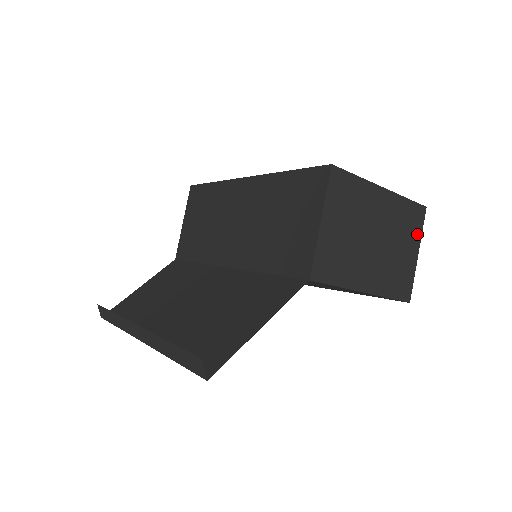
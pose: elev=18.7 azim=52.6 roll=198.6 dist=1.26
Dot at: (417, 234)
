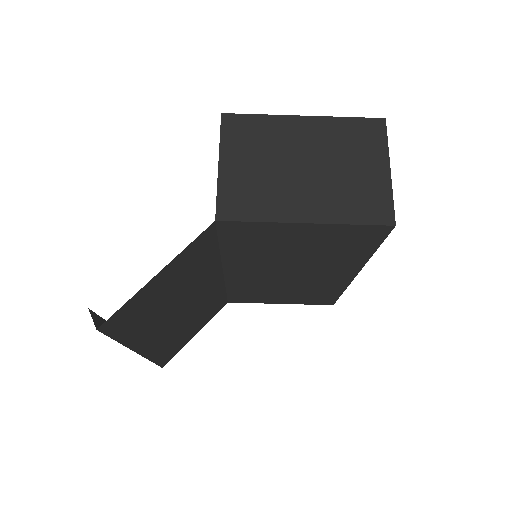
Dot at: (379, 149)
